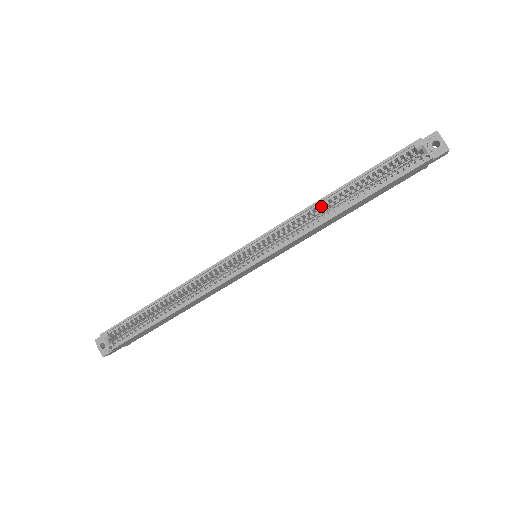
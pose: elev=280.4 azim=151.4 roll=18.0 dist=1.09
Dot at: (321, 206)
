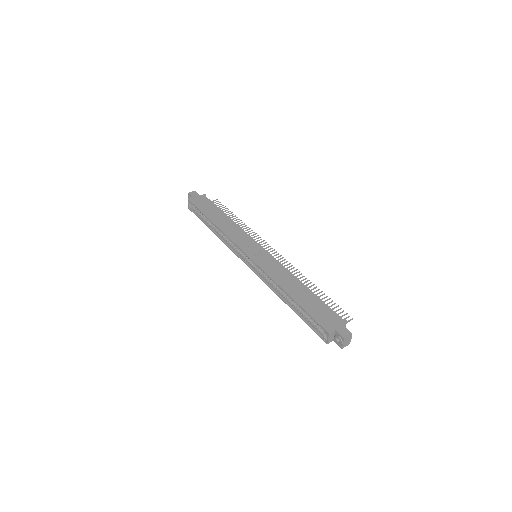
Dot at: (280, 288)
